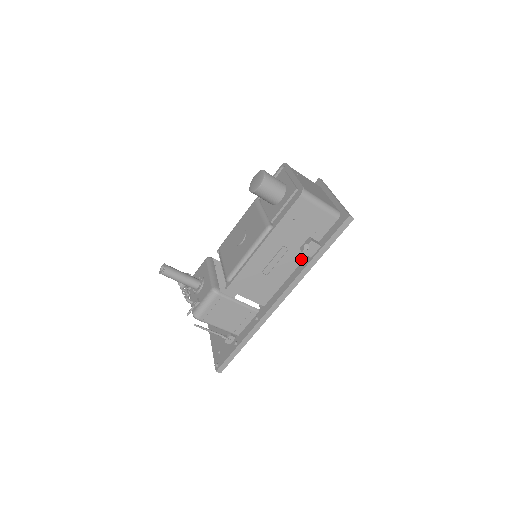
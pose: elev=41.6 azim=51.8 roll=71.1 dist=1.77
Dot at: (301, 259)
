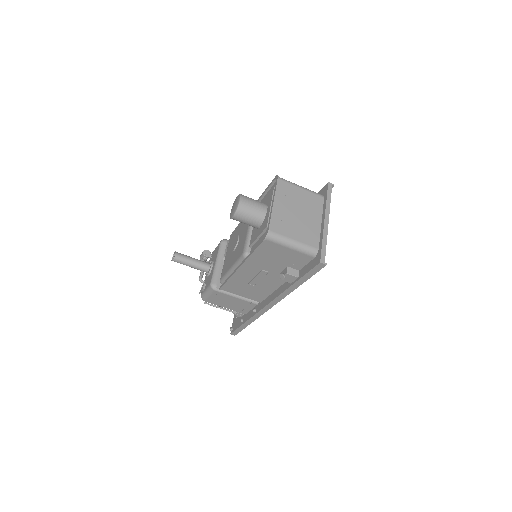
Dot at: occluded
